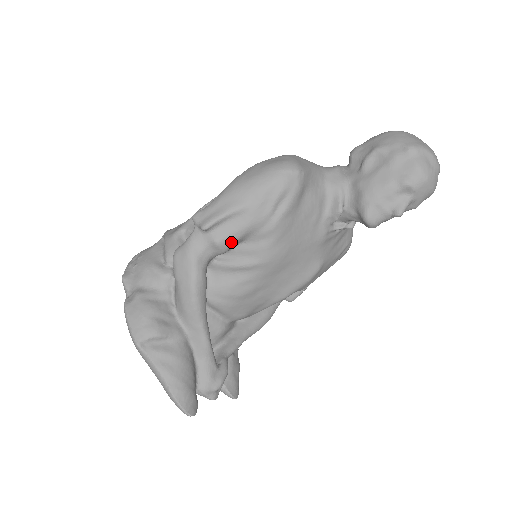
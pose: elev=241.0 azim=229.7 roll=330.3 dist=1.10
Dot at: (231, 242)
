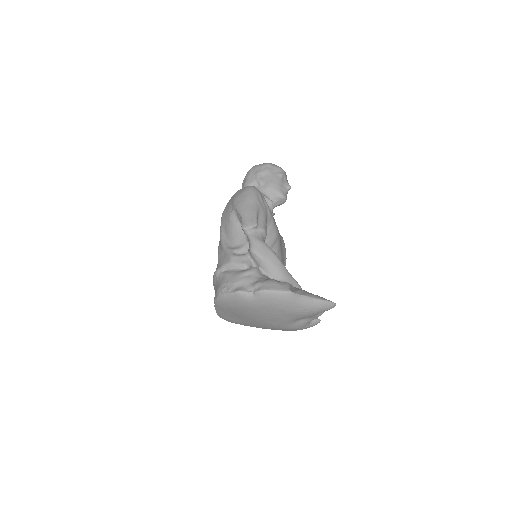
Dot at: (266, 227)
